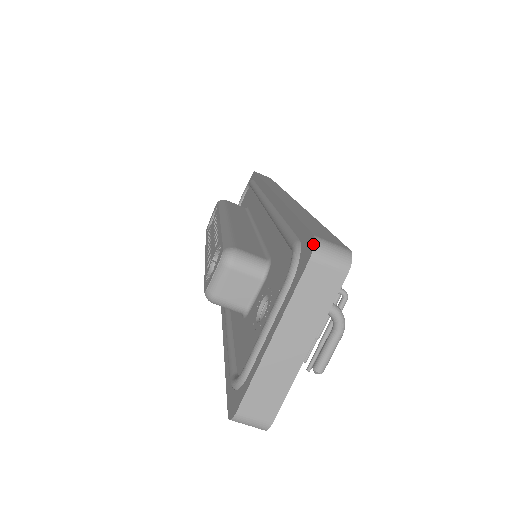
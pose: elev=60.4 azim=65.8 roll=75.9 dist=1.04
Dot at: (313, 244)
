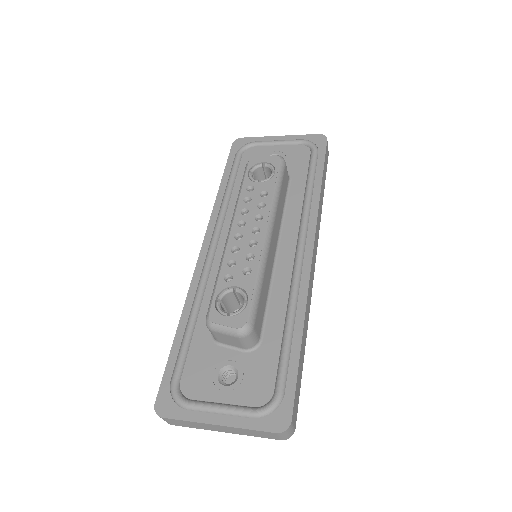
Dot at: (286, 428)
